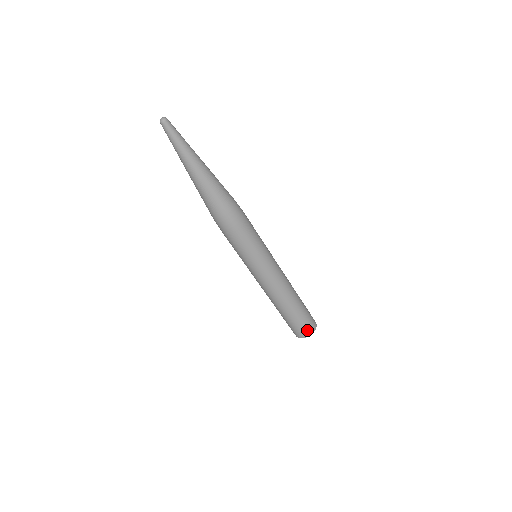
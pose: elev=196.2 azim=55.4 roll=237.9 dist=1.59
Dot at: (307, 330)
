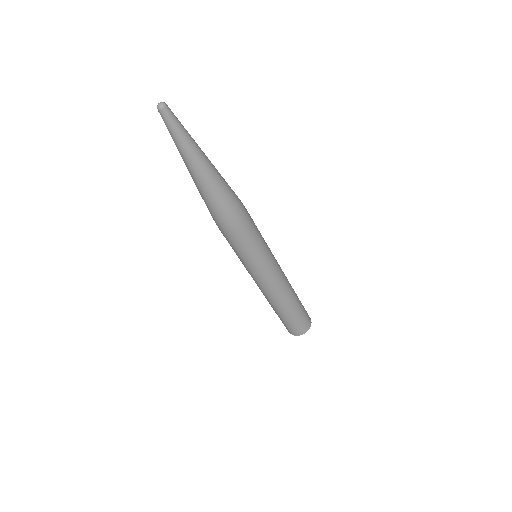
Dot at: (294, 331)
